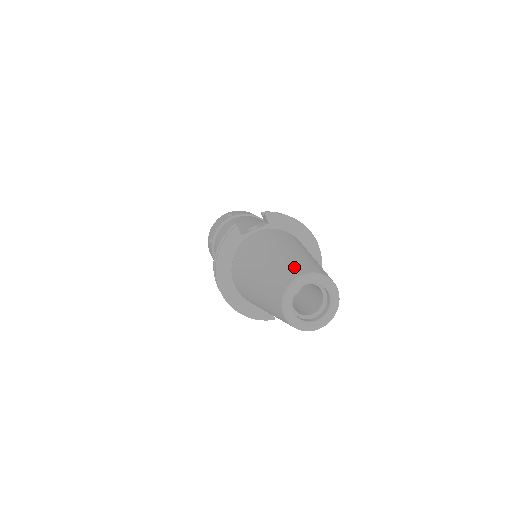
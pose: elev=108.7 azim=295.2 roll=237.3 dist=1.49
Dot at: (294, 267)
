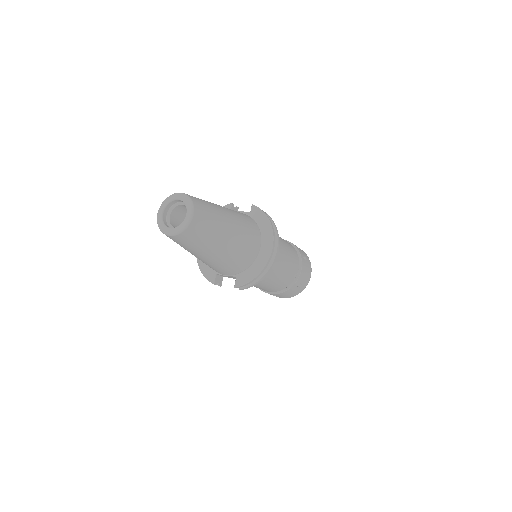
Dot at: occluded
